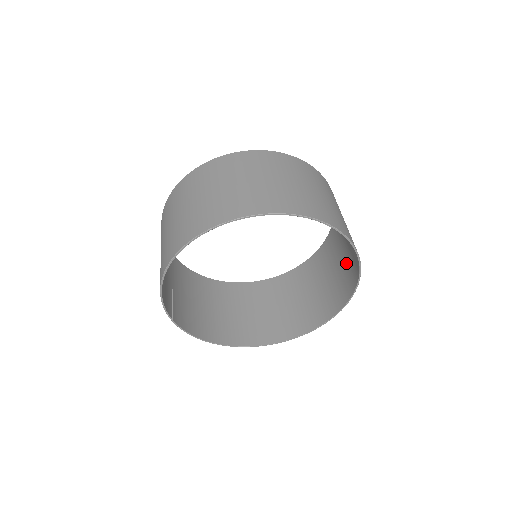
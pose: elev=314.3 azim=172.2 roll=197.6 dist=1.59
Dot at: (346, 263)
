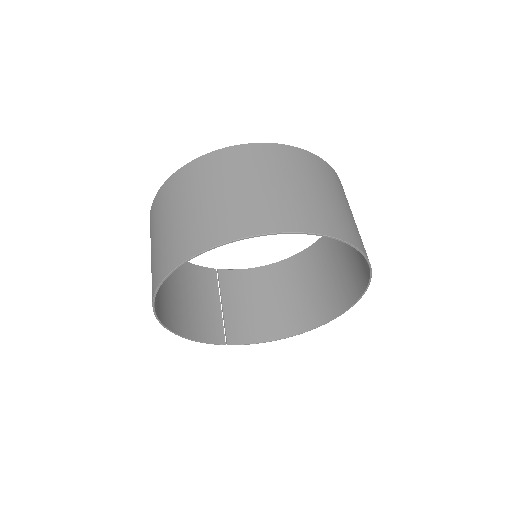
Dot at: (343, 215)
